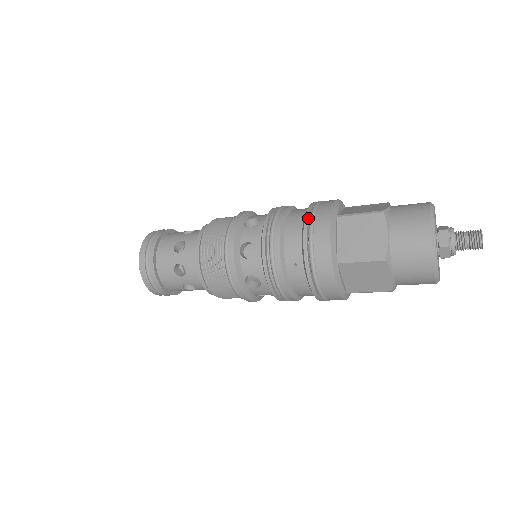
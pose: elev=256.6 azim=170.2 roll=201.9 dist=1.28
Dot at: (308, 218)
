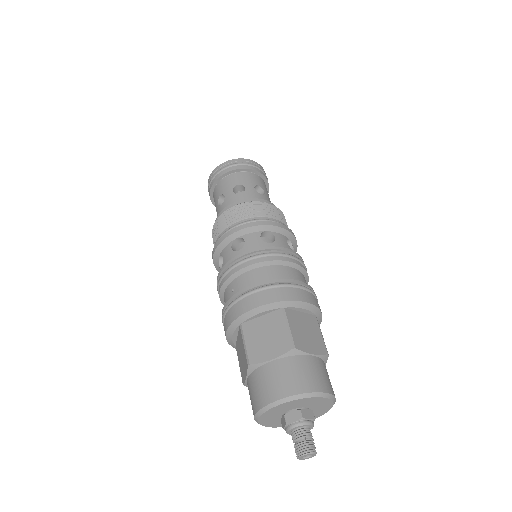
Dot at: (272, 282)
